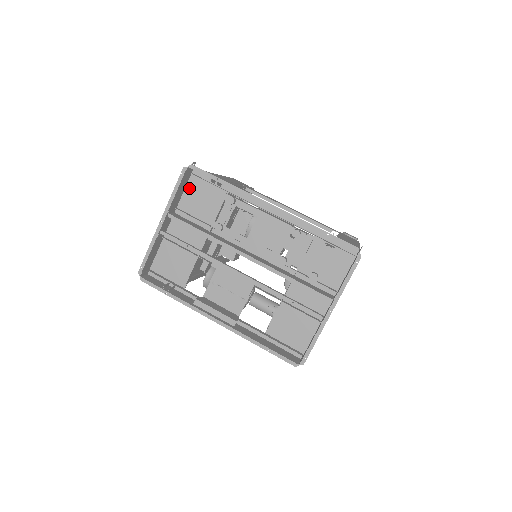
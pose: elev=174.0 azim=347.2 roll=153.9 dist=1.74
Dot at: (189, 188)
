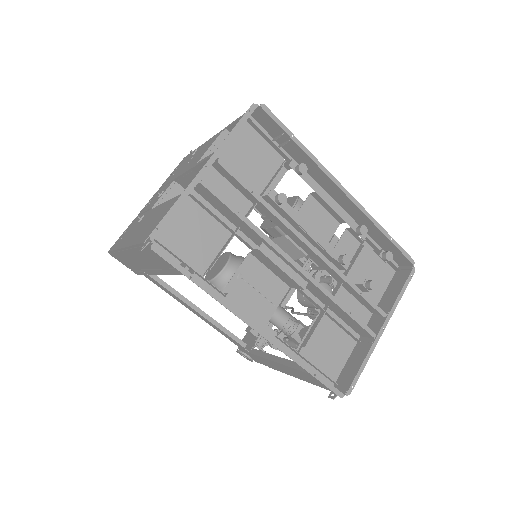
Dot at: (236, 136)
